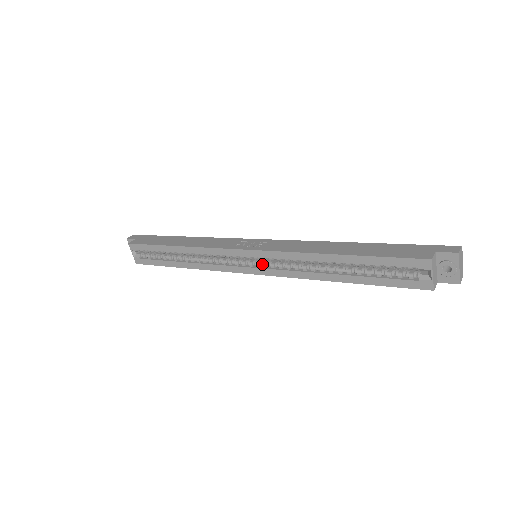
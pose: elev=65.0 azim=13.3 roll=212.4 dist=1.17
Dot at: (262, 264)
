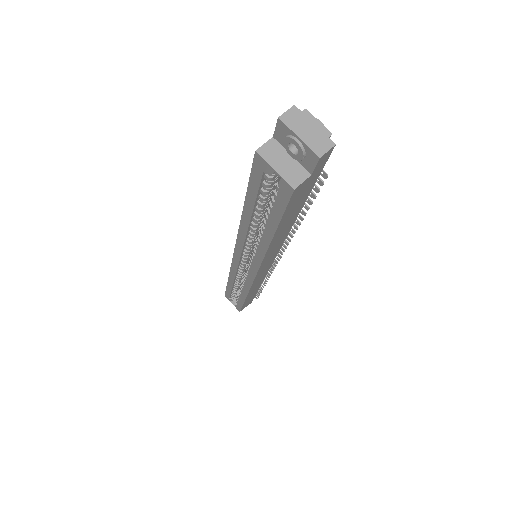
Dot at: (251, 262)
